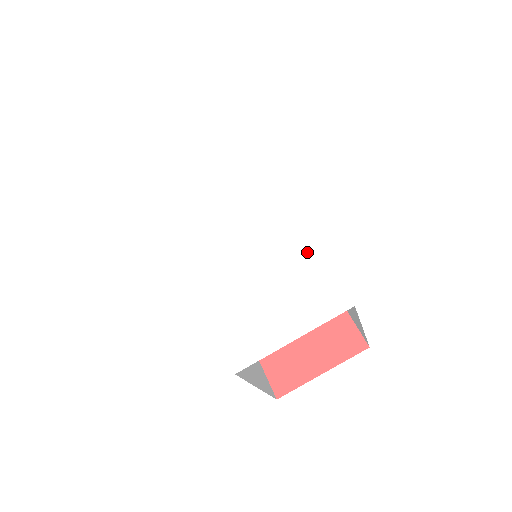
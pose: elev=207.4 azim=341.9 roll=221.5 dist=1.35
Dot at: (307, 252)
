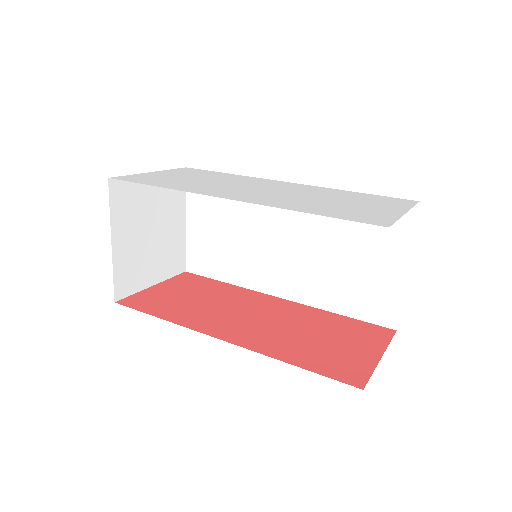
Dot at: (344, 192)
